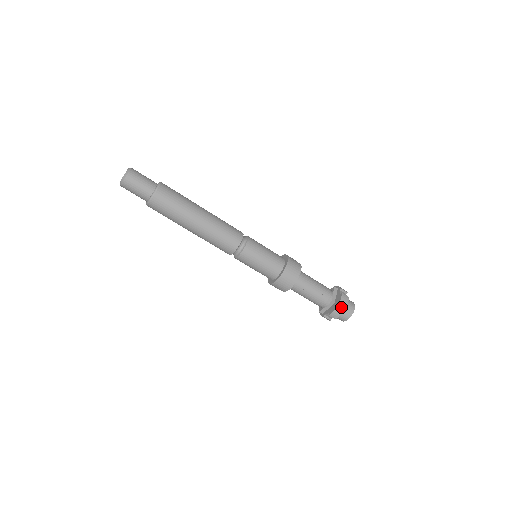
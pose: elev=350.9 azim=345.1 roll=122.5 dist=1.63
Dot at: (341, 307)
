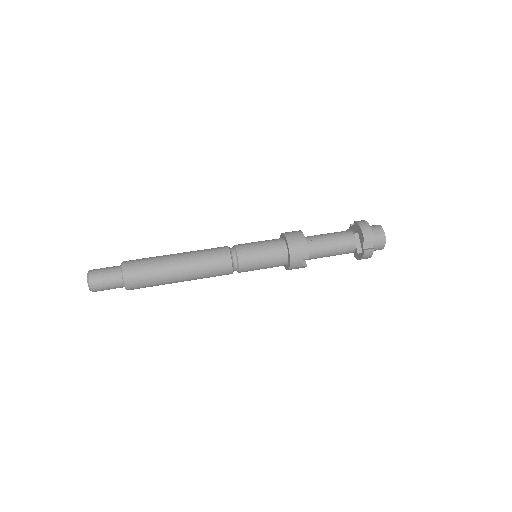
Dot at: (364, 226)
